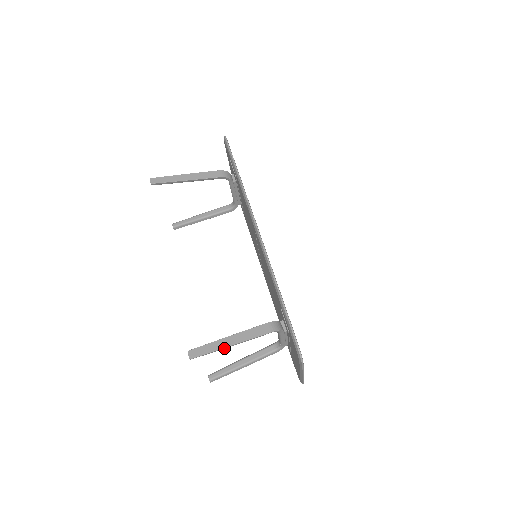
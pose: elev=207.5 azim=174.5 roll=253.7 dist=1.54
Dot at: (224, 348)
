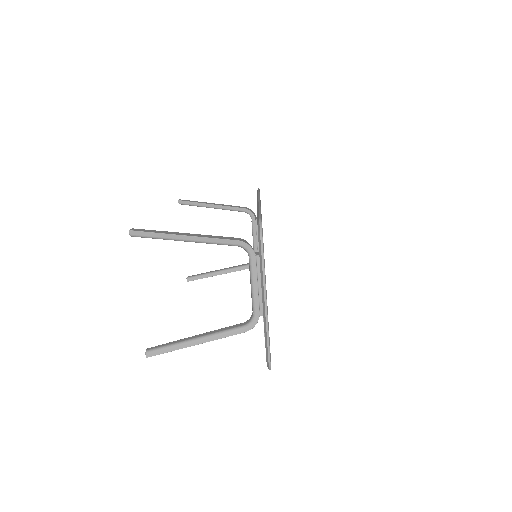
Dot at: (174, 237)
